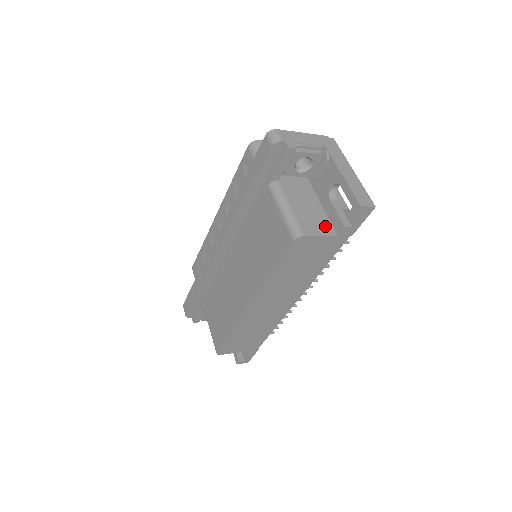
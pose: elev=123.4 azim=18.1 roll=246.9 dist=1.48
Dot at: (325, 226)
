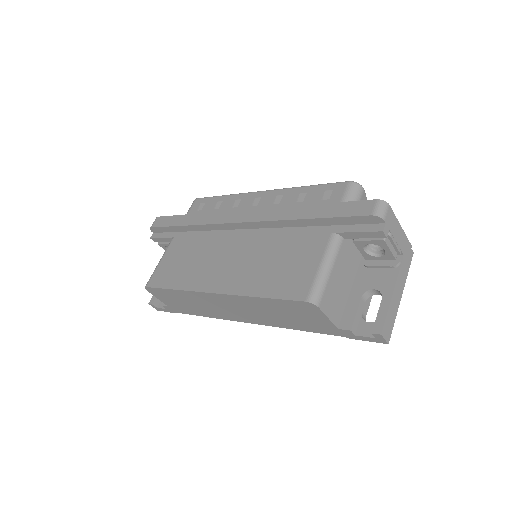
Dot at: (338, 312)
